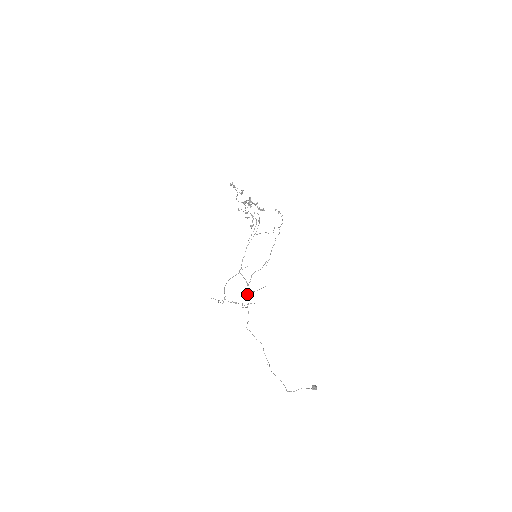
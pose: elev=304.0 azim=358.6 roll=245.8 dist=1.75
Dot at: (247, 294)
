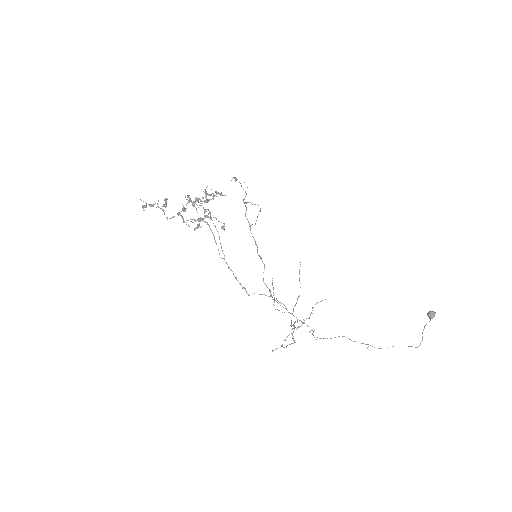
Dot at: occluded
